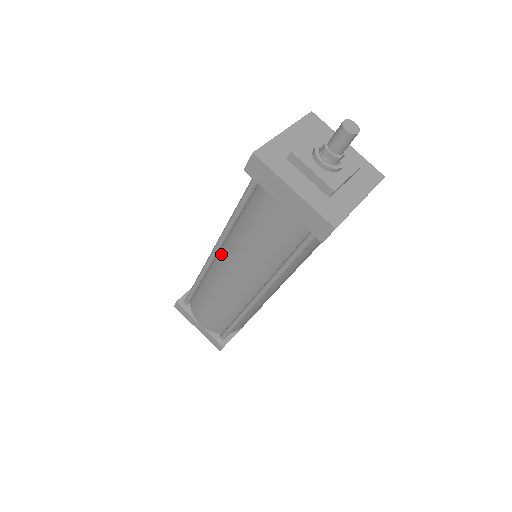
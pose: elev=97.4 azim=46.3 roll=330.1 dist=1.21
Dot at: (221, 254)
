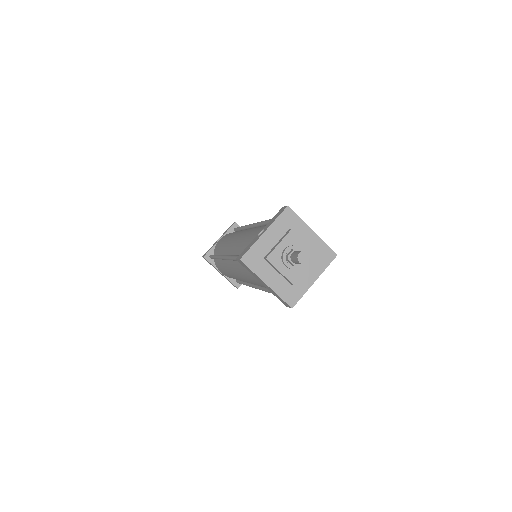
Dot at: (230, 261)
